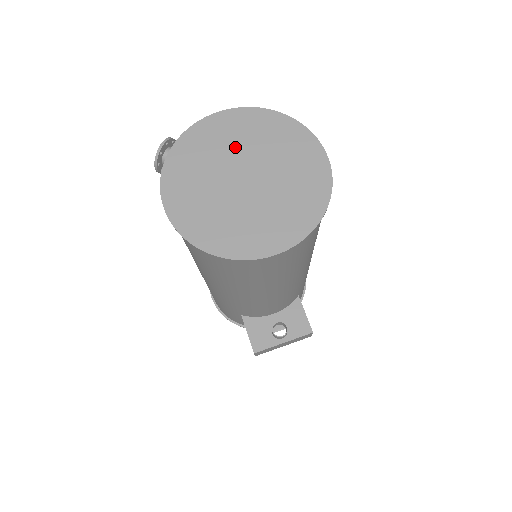
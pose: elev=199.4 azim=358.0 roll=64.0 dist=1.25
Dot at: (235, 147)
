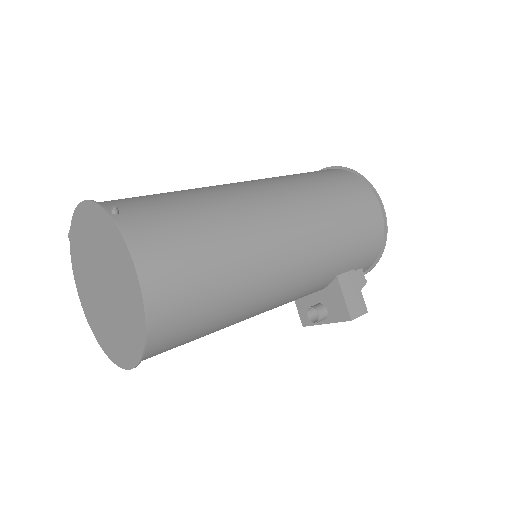
Dot at: (92, 249)
